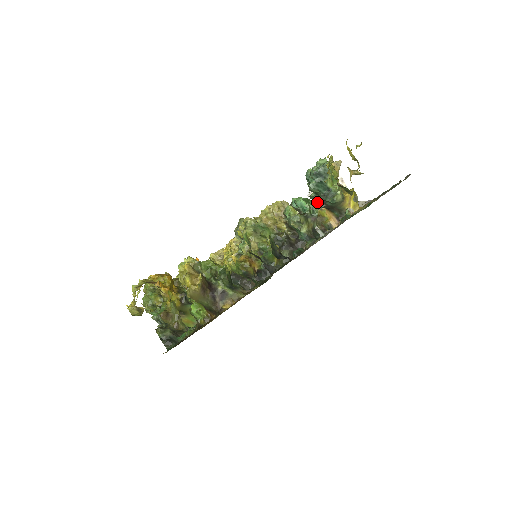
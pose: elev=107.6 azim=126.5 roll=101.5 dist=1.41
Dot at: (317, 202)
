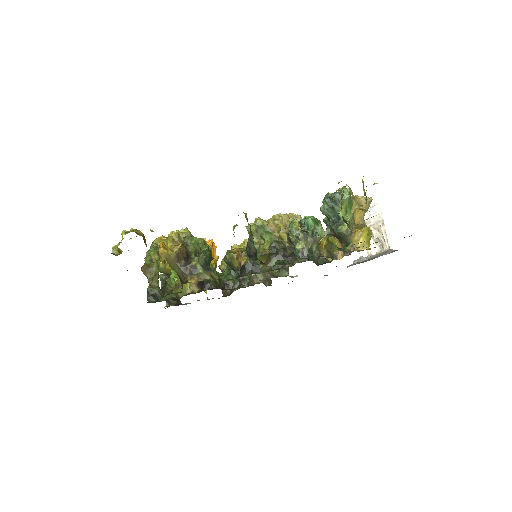
Dot at: (327, 227)
